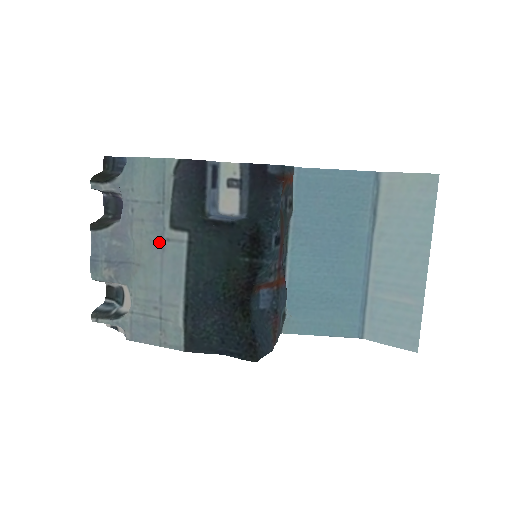
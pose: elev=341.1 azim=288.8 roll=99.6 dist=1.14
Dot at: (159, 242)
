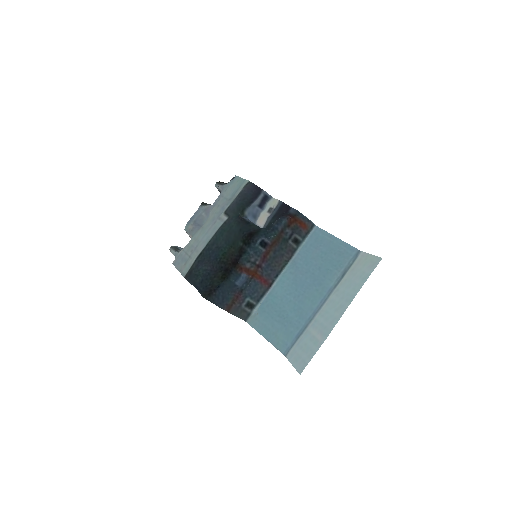
Dot at: (216, 218)
